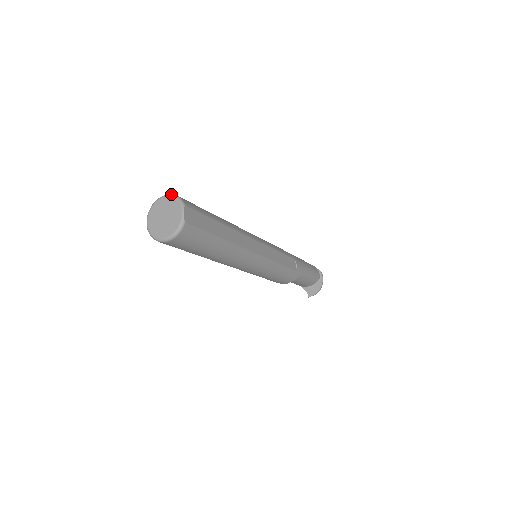
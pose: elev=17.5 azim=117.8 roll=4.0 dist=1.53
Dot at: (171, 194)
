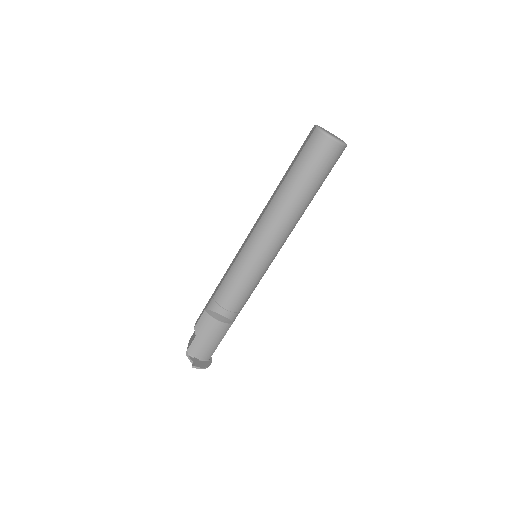
Dot at: occluded
